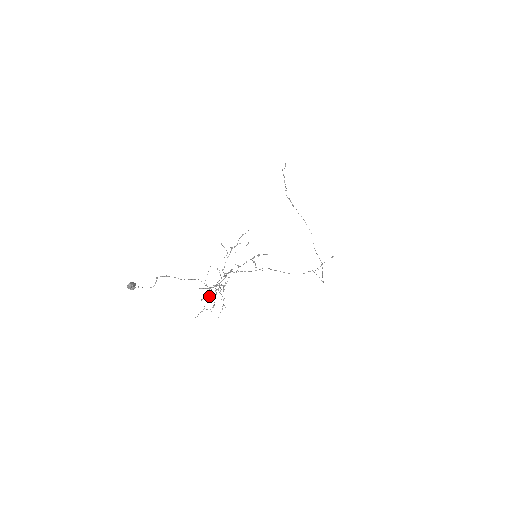
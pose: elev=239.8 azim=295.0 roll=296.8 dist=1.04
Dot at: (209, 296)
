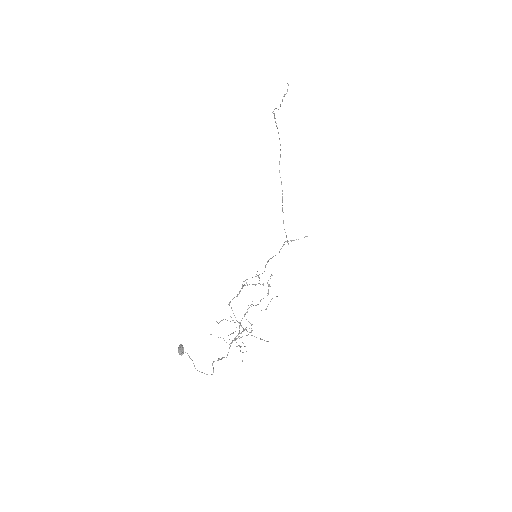
Dot at: occluded
